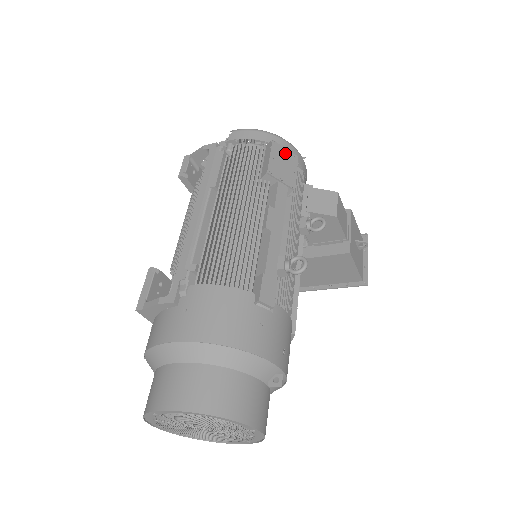
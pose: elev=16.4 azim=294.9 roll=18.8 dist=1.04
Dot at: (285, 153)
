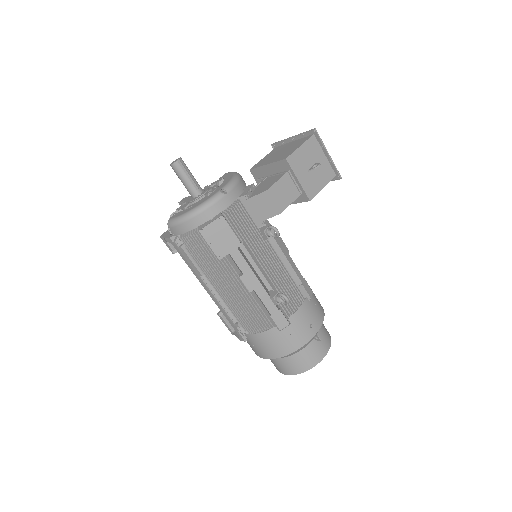
Dot at: (213, 227)
